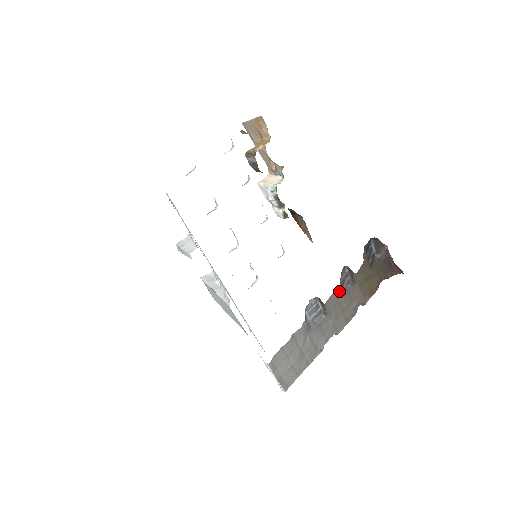
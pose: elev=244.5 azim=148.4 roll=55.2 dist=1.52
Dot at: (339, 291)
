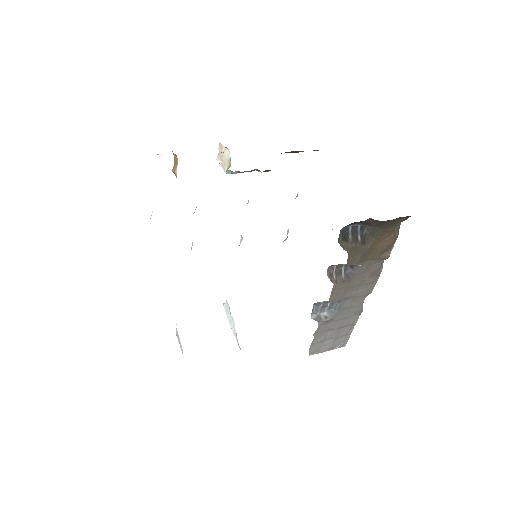
Dot at: (338, 285)
